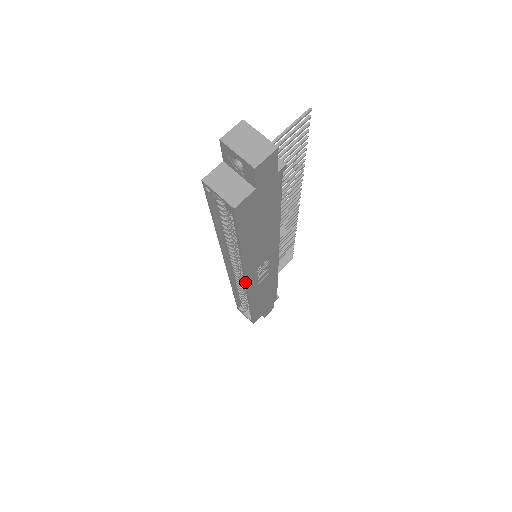
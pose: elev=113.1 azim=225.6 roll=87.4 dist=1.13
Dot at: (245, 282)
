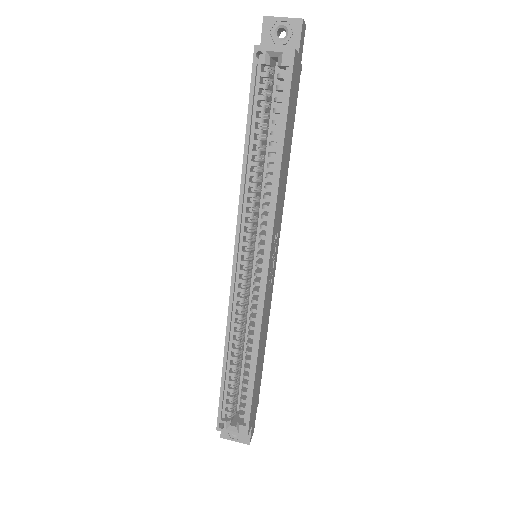
Dot at: (267, 254)
